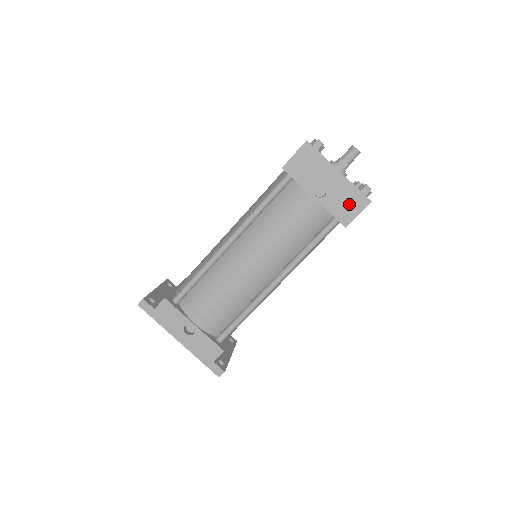
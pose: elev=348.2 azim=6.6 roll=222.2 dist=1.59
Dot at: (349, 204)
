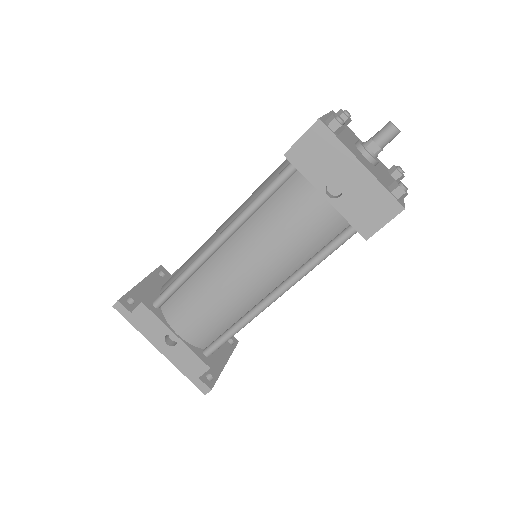
Dot at: (373, 210)
